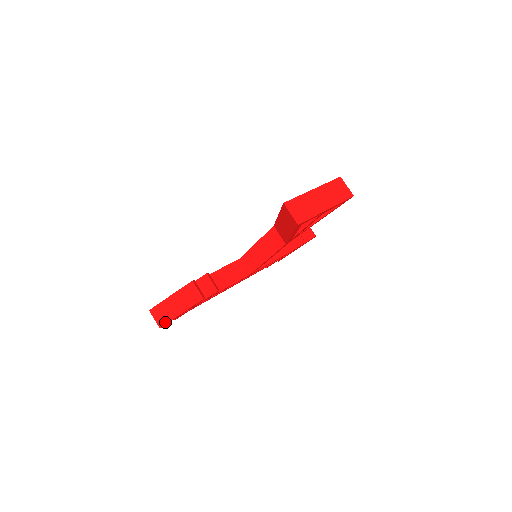
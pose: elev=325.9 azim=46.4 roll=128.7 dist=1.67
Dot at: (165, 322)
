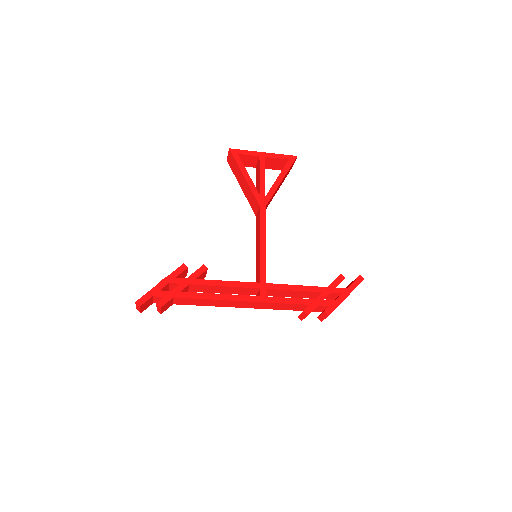
Dot at: (143, 297)
